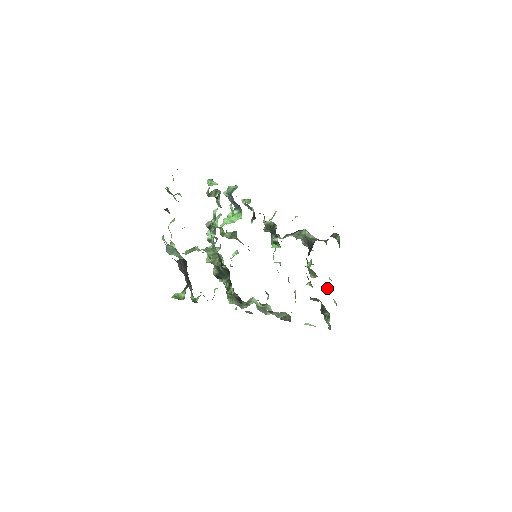
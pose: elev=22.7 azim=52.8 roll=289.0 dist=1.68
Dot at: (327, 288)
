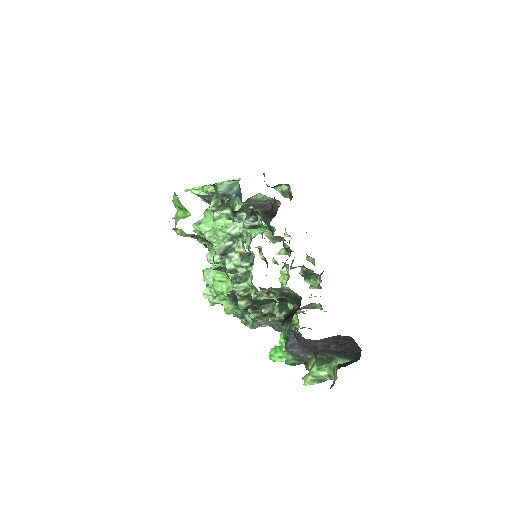
Dot at: occluded
